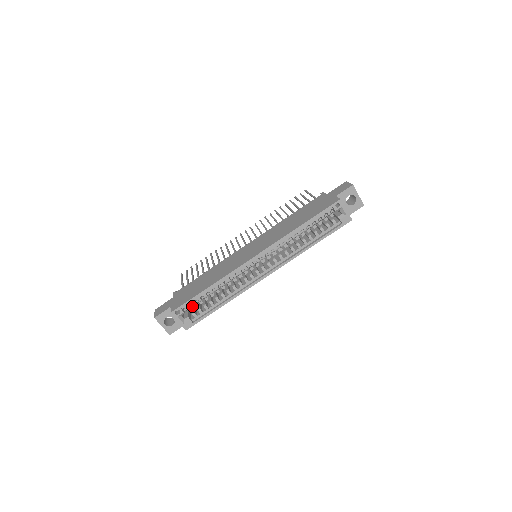
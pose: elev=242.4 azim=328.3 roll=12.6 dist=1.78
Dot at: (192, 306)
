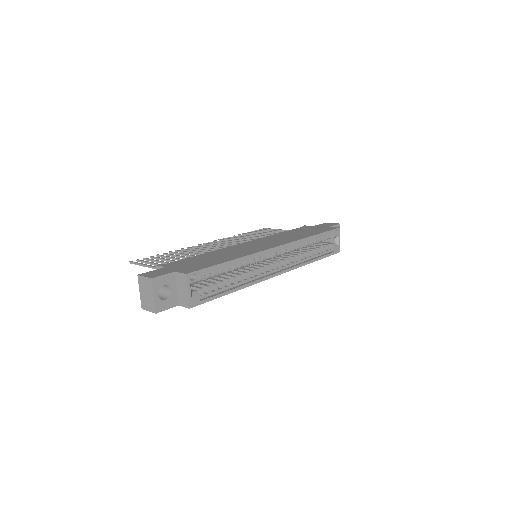
Dot at: occluded
